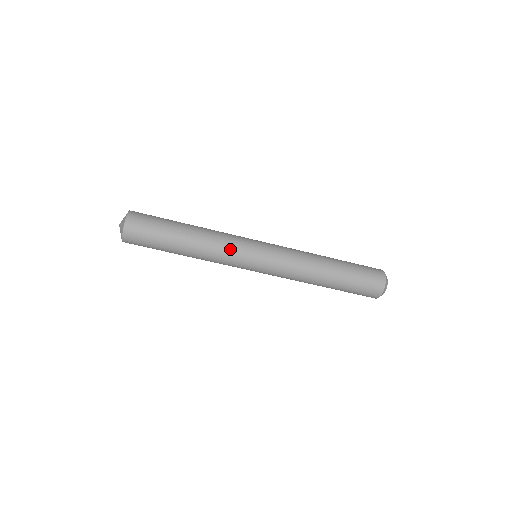
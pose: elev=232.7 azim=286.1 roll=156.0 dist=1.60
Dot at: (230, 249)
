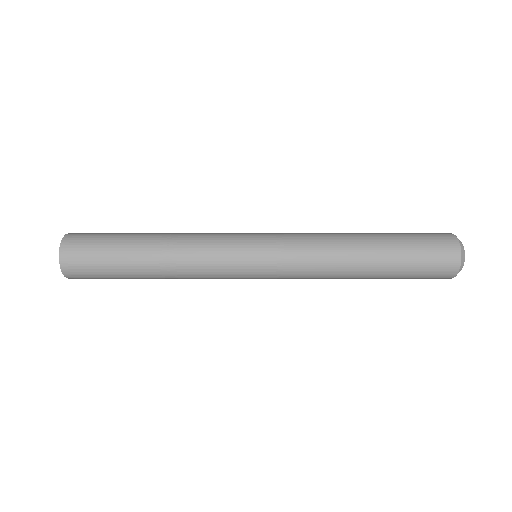
Dot at: (214, 234)
